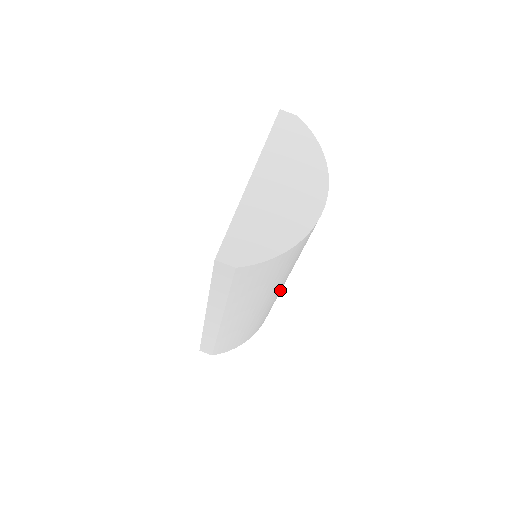
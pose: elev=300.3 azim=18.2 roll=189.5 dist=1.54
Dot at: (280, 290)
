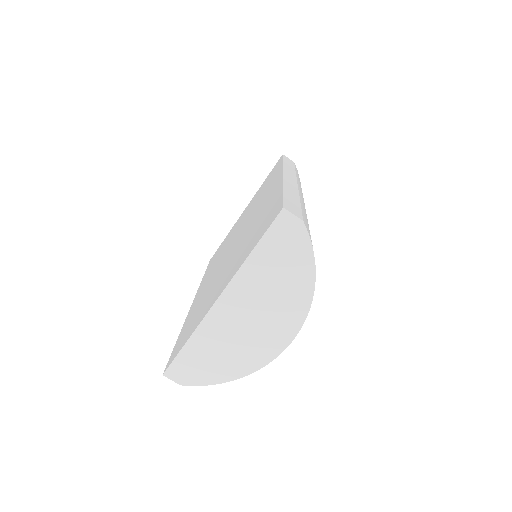
Dot at: occluded
